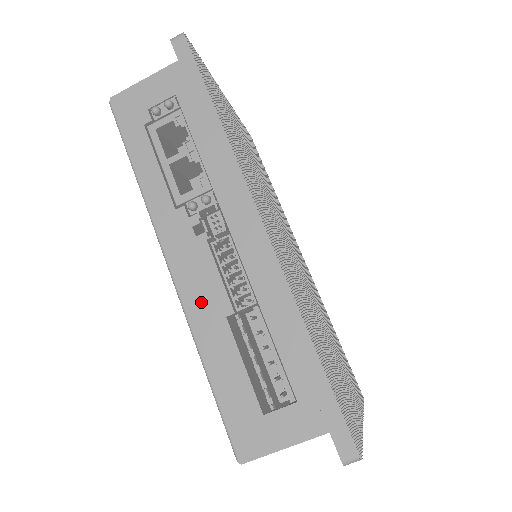
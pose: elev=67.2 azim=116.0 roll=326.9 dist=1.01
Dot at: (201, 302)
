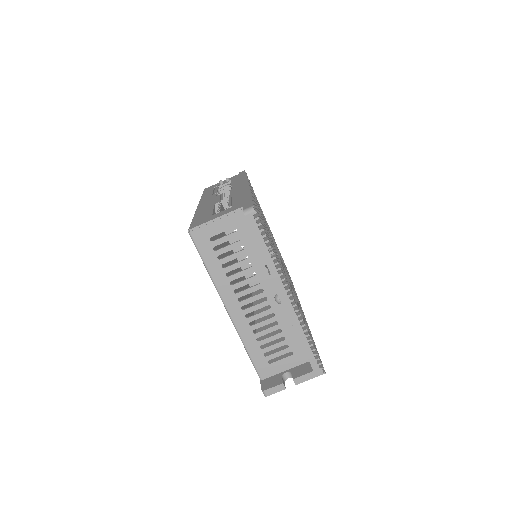
Dot at: (206, 206)
